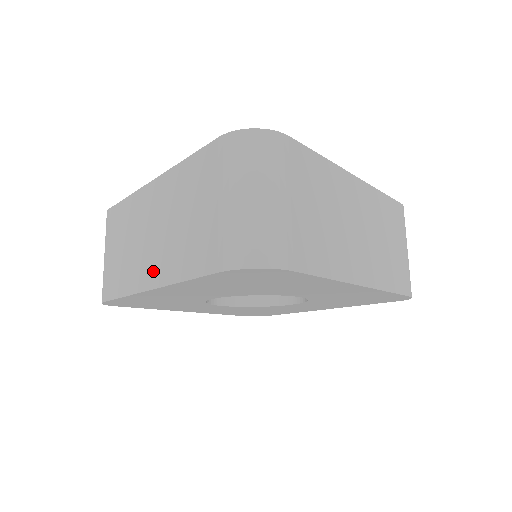
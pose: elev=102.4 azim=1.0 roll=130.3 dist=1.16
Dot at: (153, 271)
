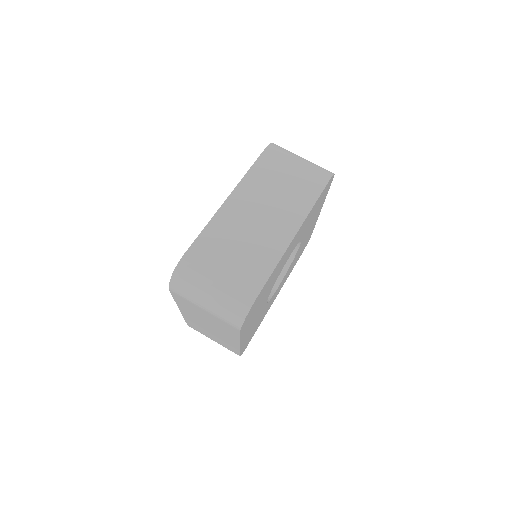
Dot at: occluded
